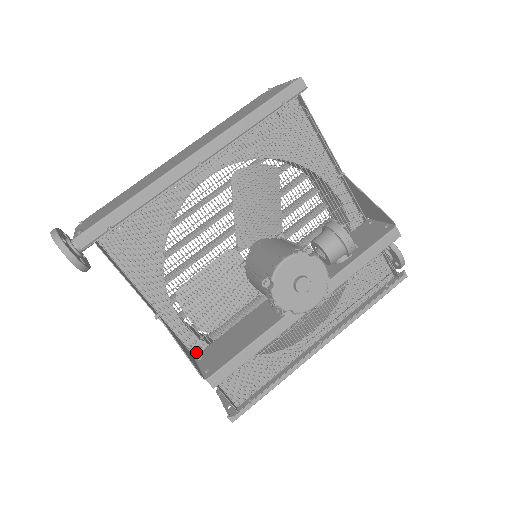
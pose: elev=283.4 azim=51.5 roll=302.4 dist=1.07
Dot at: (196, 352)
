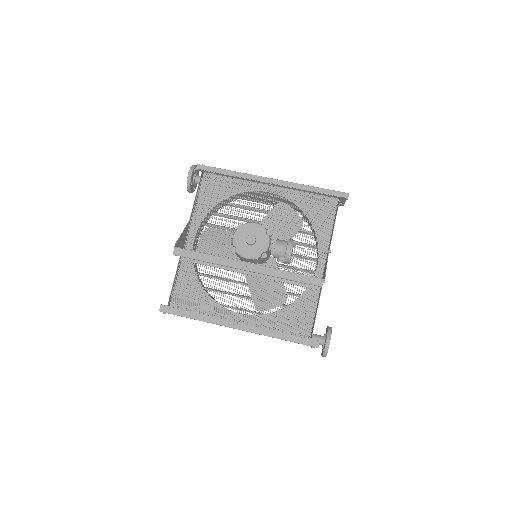
Dot at: occluded
